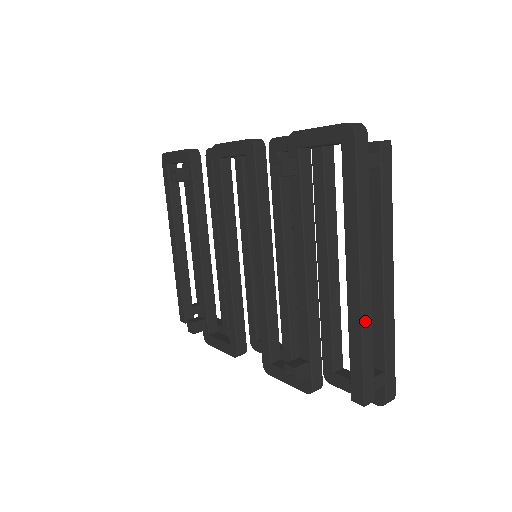
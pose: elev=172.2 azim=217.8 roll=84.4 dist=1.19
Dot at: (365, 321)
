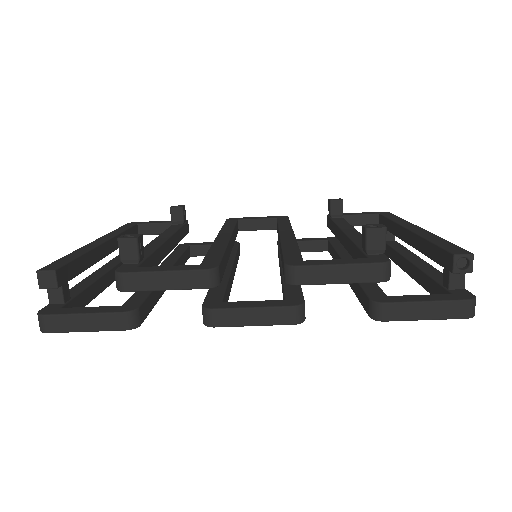
Dot at: occluded
